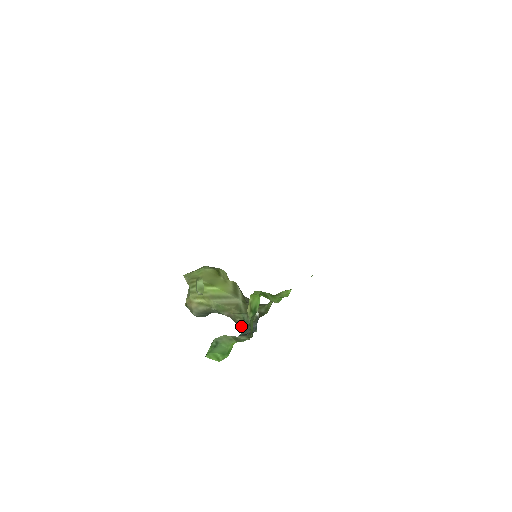
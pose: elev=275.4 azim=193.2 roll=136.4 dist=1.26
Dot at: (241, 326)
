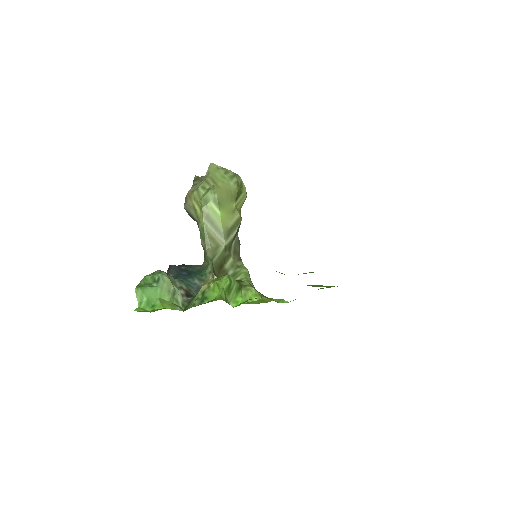
Dot at: (205, 262)
